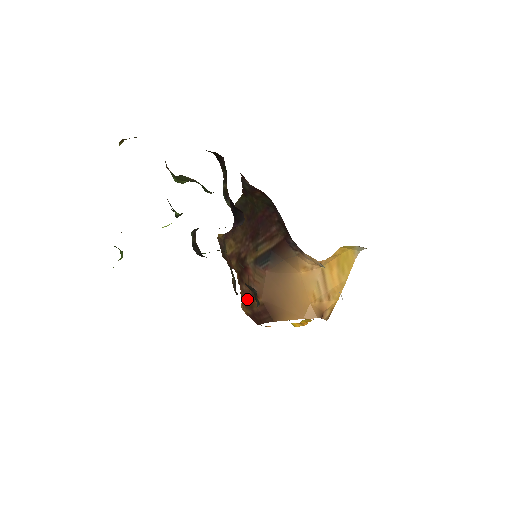
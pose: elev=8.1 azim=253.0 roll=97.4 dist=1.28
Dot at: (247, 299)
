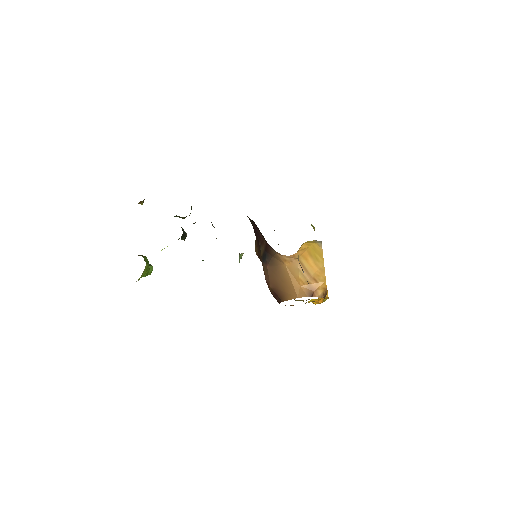
Dot at: (268, 287)
